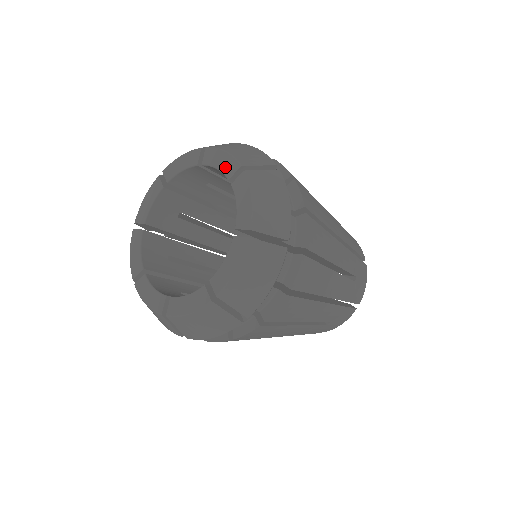
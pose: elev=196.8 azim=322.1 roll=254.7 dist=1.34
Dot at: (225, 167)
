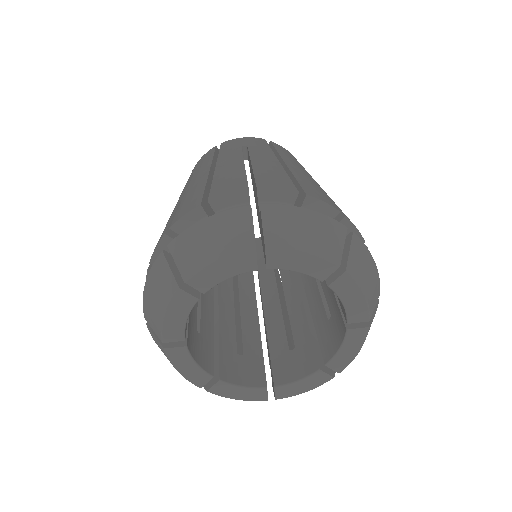
Dot at: (312, 270)
